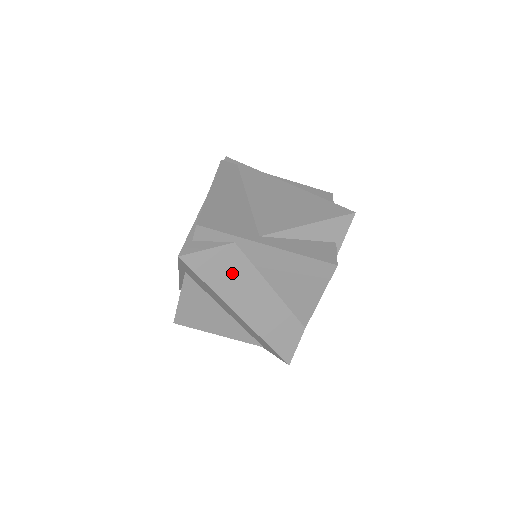
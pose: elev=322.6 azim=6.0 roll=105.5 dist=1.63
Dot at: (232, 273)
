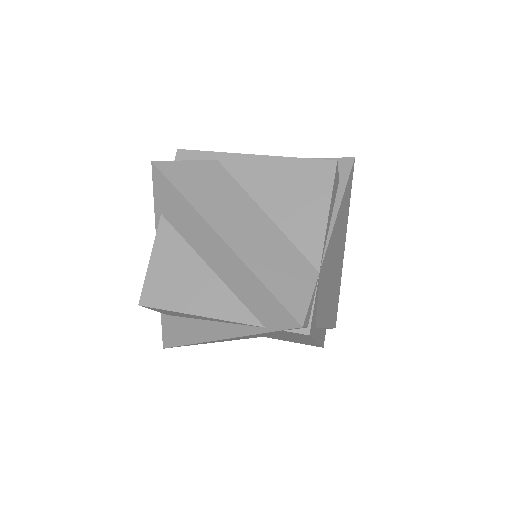
Dot at: (213, 188)
